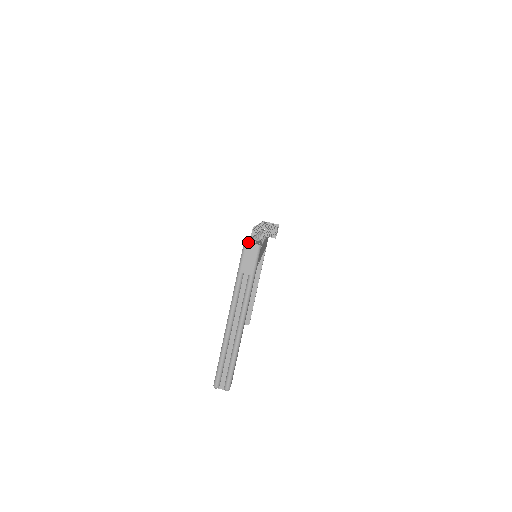
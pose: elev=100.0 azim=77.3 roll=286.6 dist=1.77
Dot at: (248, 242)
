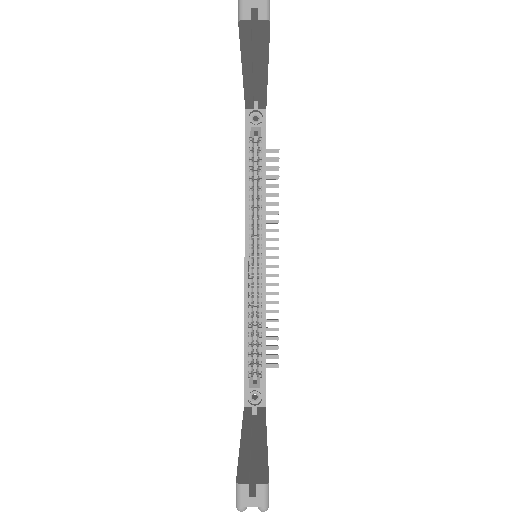
Dot at: occluded
